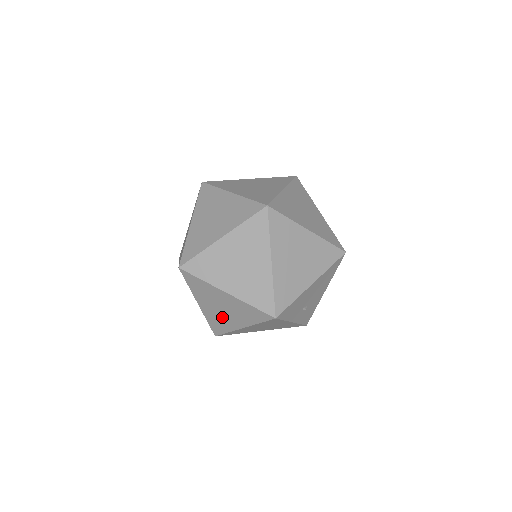
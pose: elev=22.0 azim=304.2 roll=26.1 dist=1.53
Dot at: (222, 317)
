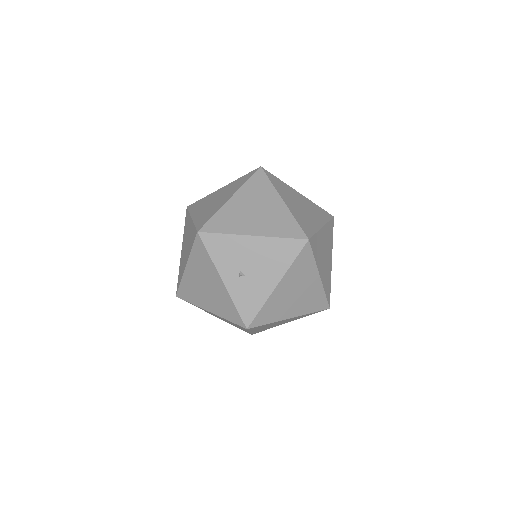
Dot at: occluded
